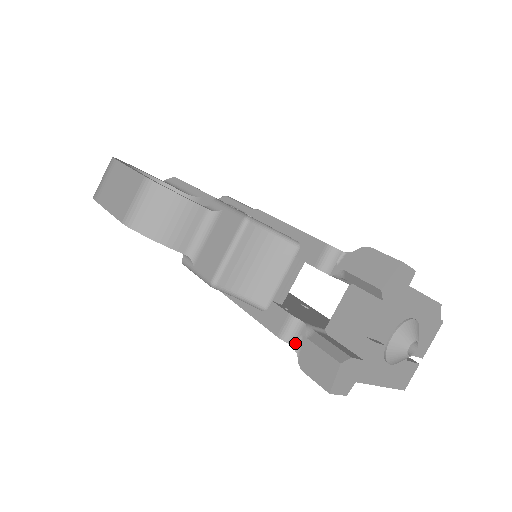
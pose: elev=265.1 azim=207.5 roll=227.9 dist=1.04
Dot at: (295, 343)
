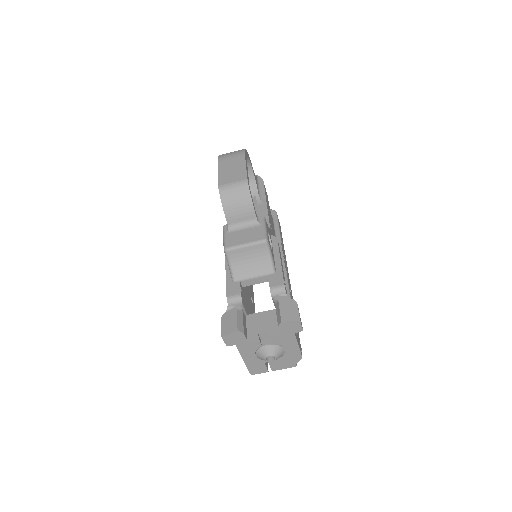
Dot at: (230, 306)
